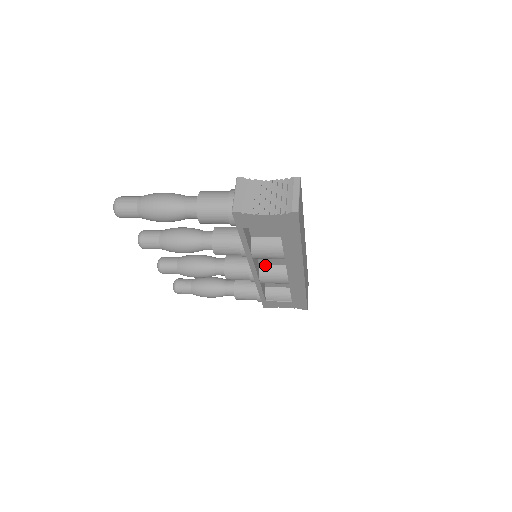
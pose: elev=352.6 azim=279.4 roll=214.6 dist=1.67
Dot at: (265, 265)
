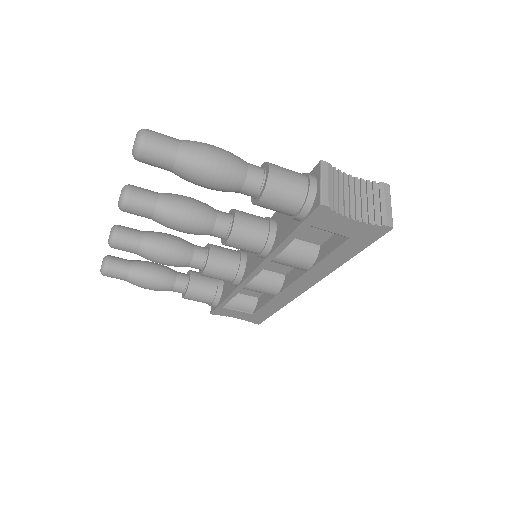
Dot at: occluded
